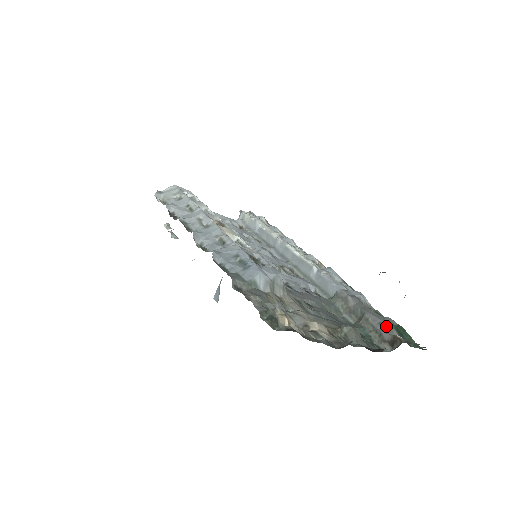
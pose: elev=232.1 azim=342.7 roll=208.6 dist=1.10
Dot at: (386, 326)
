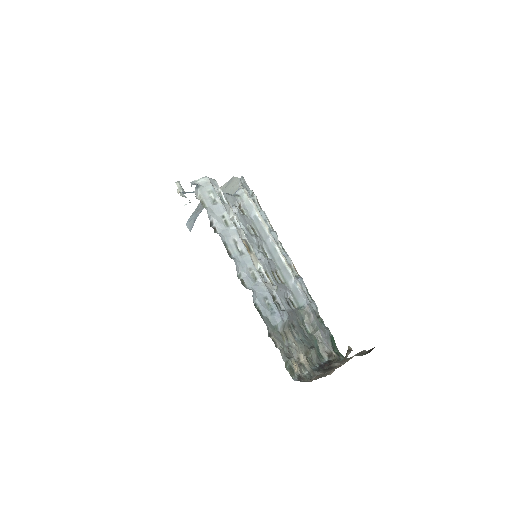
Dot at: (328, 340)
